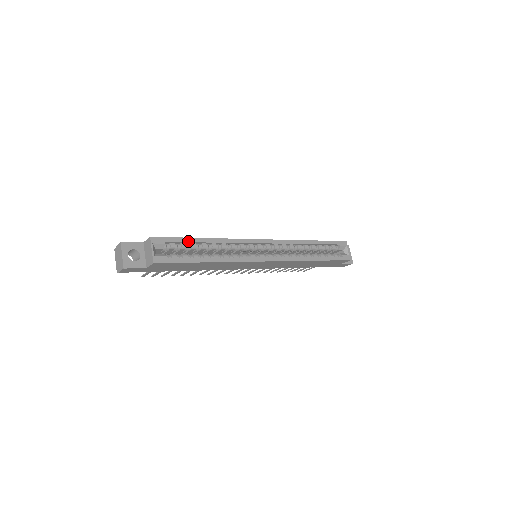
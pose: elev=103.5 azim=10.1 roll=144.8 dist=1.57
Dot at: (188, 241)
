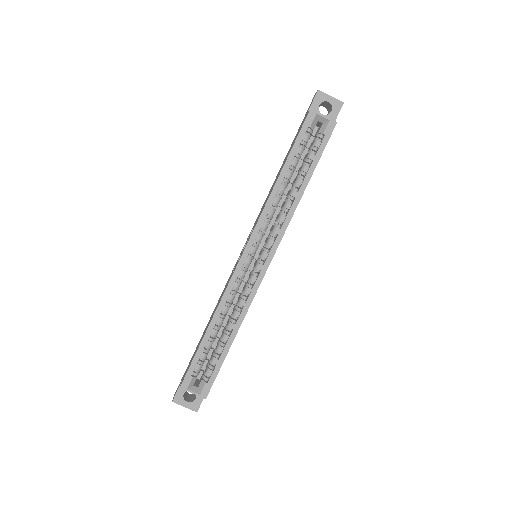
Dot at: (201, 351)
